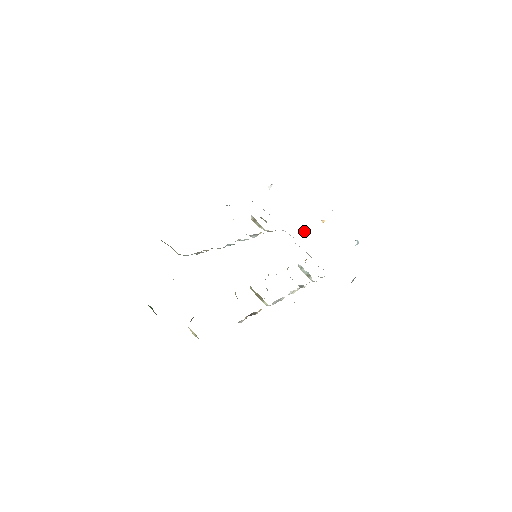
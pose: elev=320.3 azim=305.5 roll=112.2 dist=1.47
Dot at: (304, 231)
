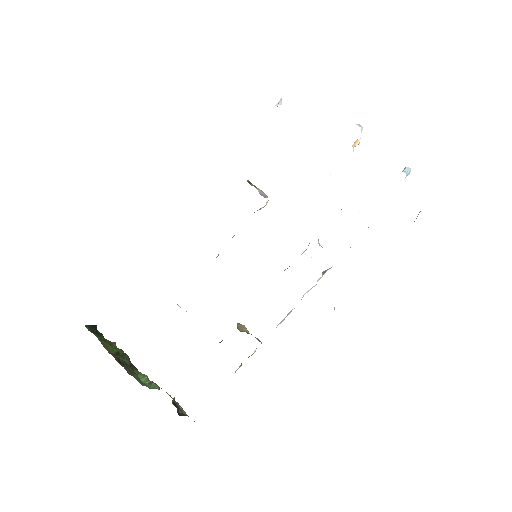
Dot at: occluded
